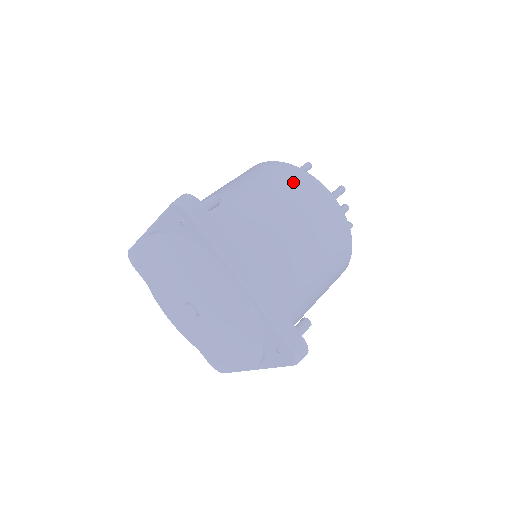
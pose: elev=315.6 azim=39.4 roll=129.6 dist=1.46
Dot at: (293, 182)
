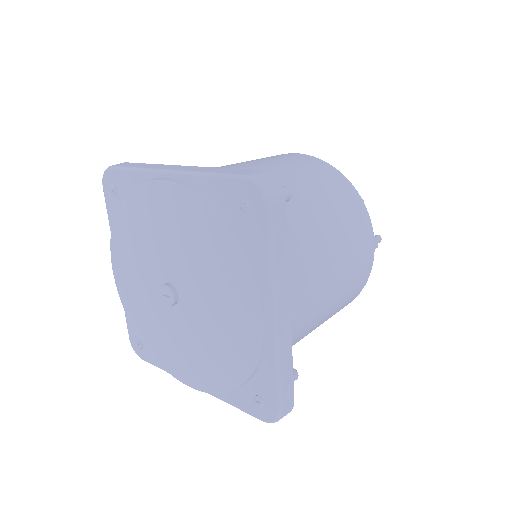
Dot at: occluded
